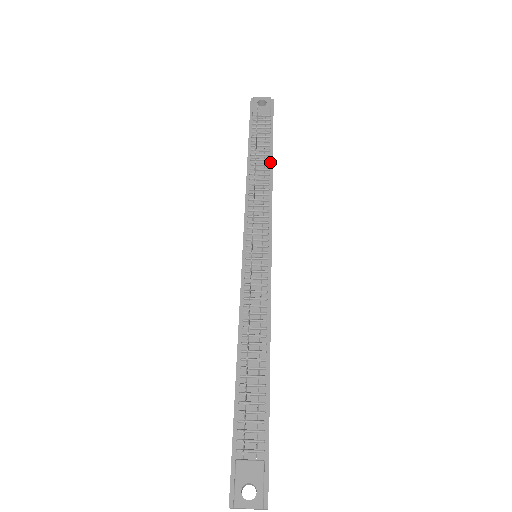
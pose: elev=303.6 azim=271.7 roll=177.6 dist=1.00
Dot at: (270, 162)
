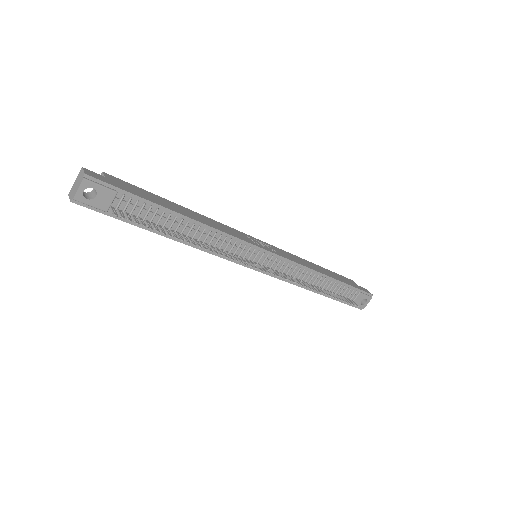
Dot at: (185, 219)
